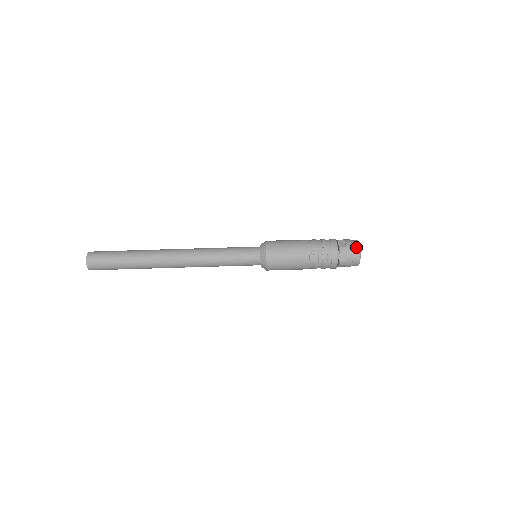
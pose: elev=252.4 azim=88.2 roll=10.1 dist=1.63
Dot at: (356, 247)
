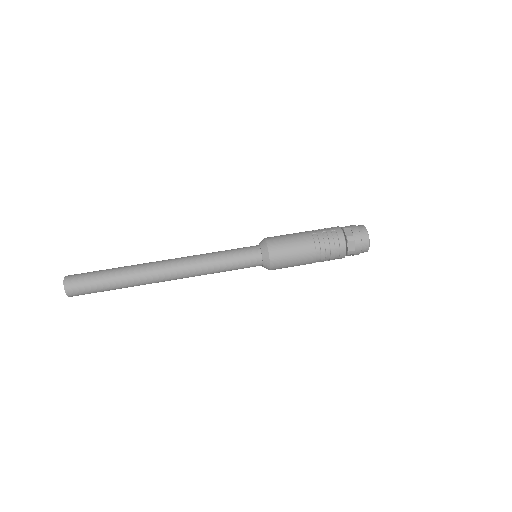
Dot at: (359, 225)
